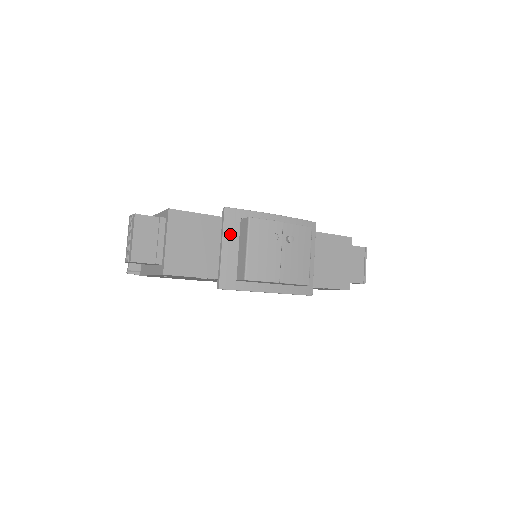
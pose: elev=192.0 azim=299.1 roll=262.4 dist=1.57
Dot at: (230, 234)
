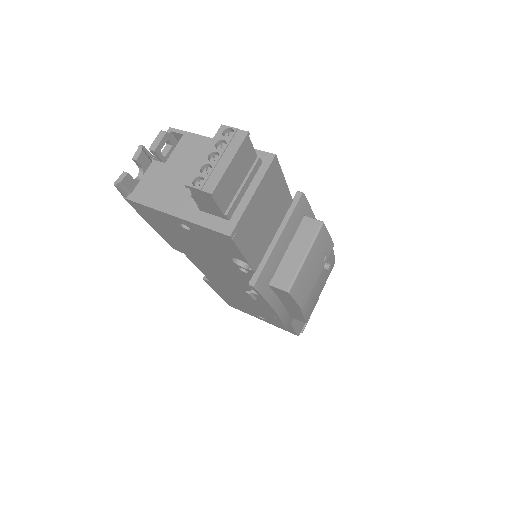
Dot at: (291, 226)
